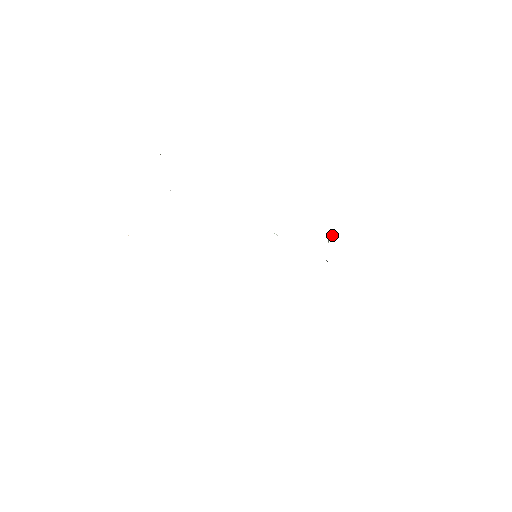
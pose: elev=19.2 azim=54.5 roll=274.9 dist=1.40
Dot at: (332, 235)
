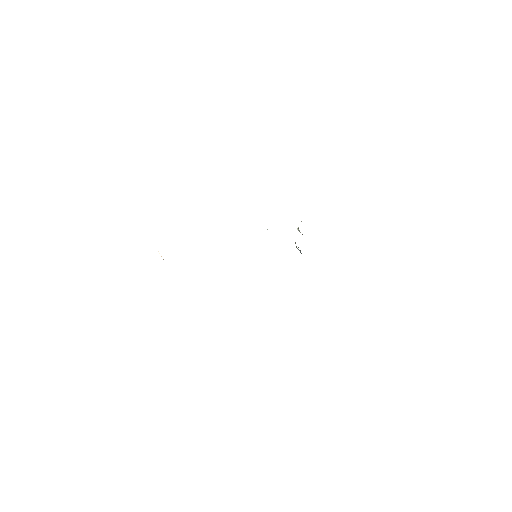
Dot at: occluded
